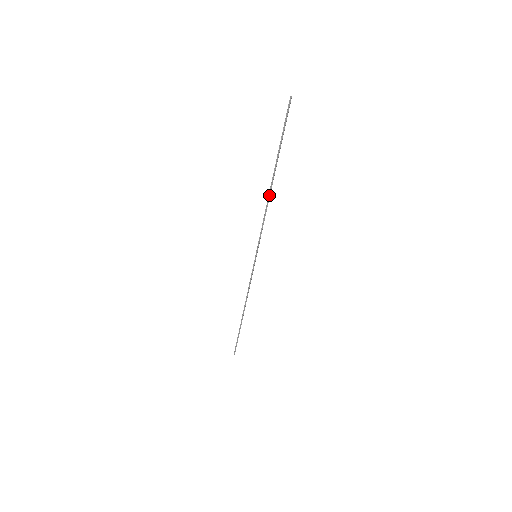
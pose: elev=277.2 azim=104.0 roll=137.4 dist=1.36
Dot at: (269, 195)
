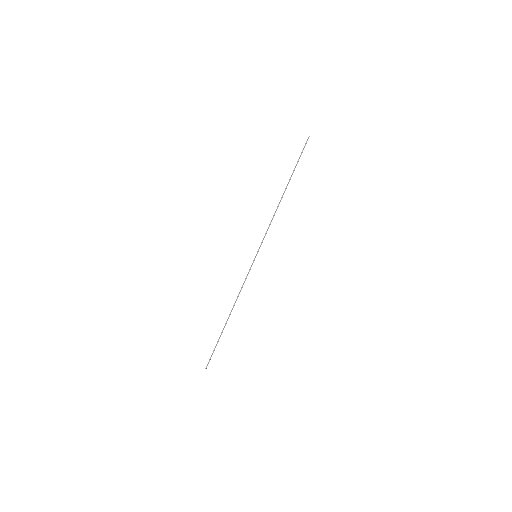
Dot at: occluded
